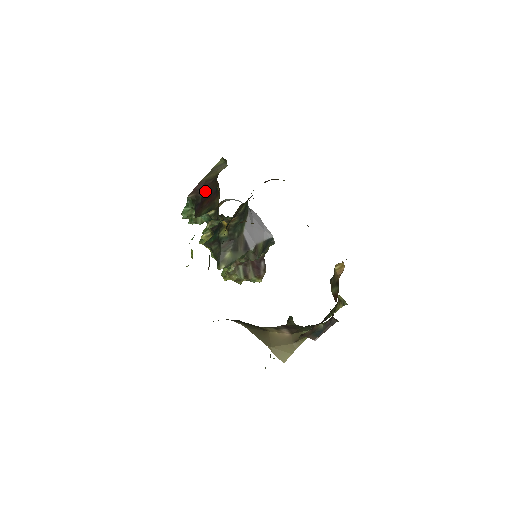
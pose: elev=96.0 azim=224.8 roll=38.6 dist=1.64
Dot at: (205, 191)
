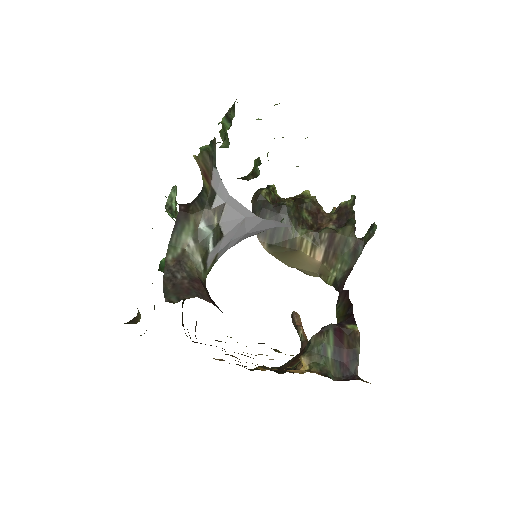
Dot at: occluded
